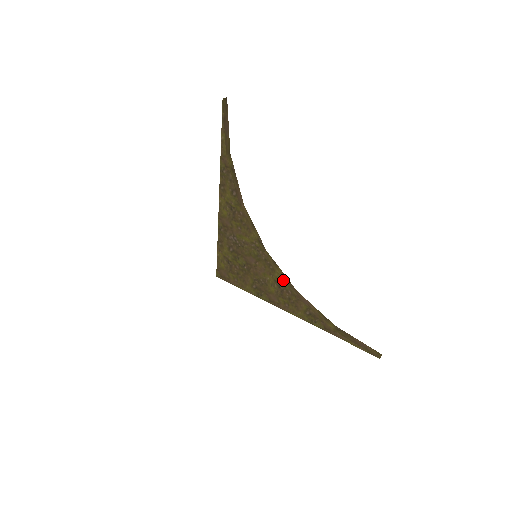
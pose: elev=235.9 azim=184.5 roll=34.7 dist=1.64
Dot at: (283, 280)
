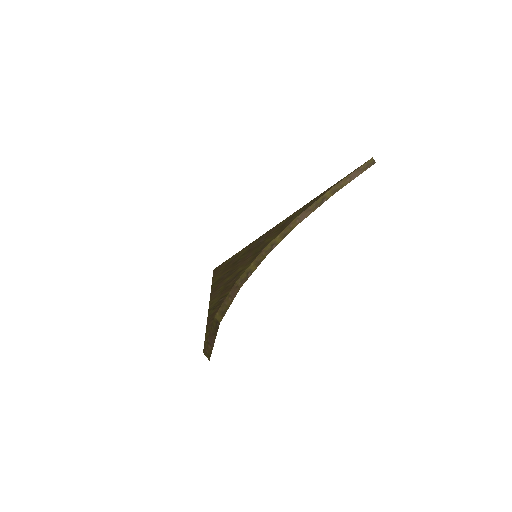
Dot at: (246, 270)
